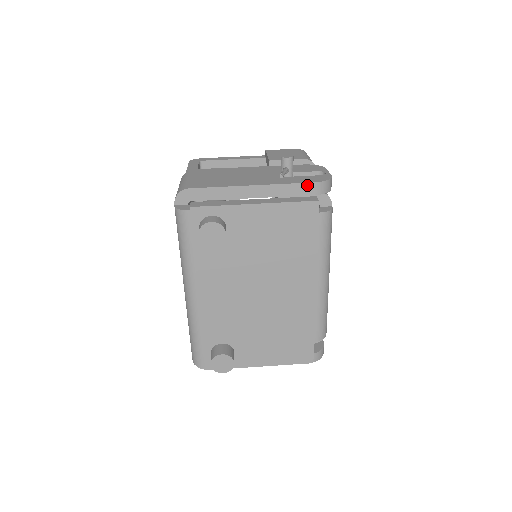
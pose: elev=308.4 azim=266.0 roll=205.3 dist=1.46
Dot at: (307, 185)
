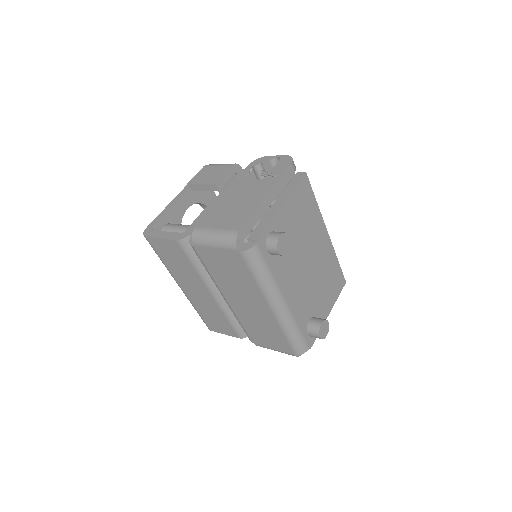
Dot at: (289, 169)
